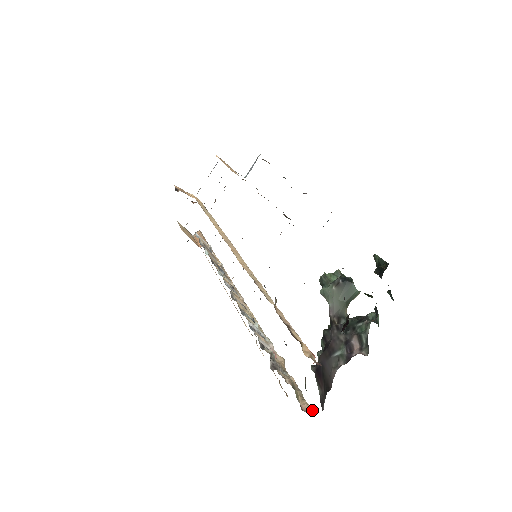
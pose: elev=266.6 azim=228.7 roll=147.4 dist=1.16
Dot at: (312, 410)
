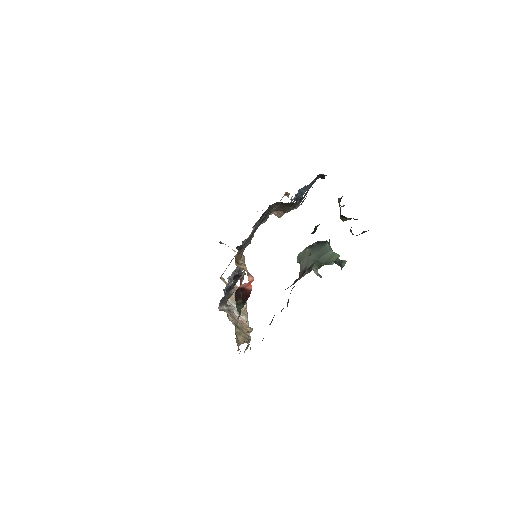
Dot at: (248, 343)
